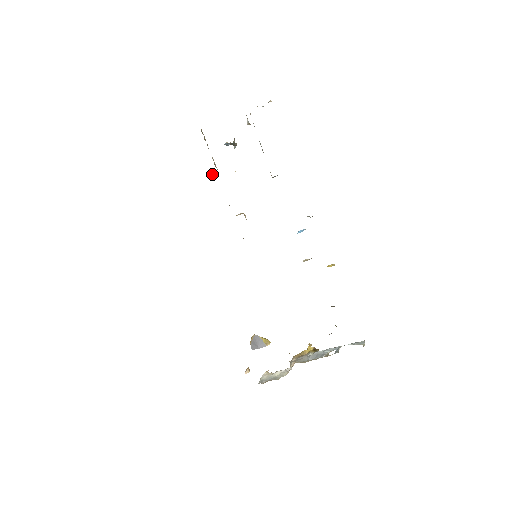
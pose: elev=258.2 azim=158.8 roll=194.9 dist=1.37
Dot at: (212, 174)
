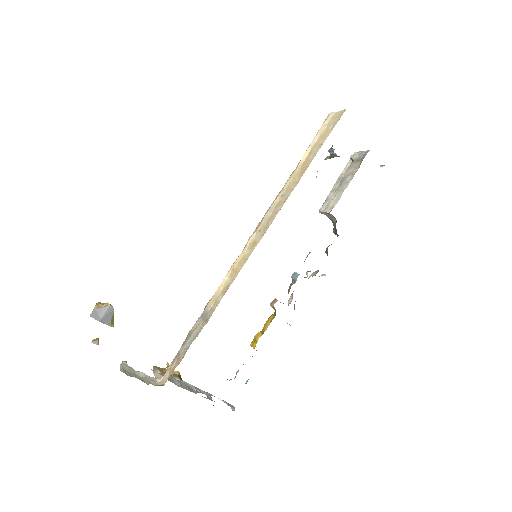
Dot at: (305, 156)
